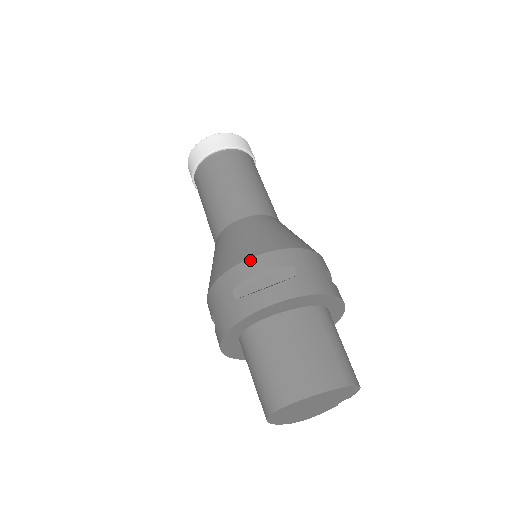
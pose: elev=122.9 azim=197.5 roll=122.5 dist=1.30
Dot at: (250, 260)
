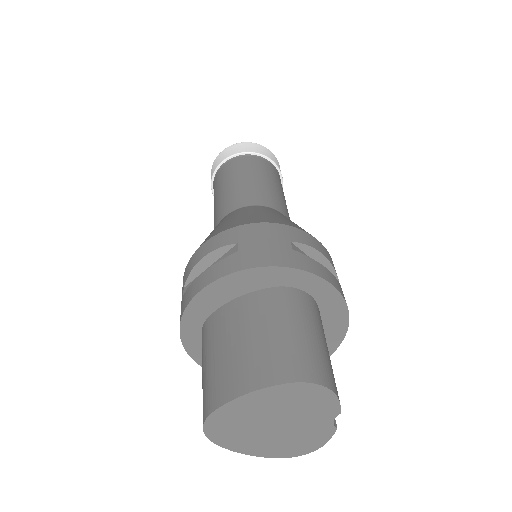
Dot at: (199, 249)
